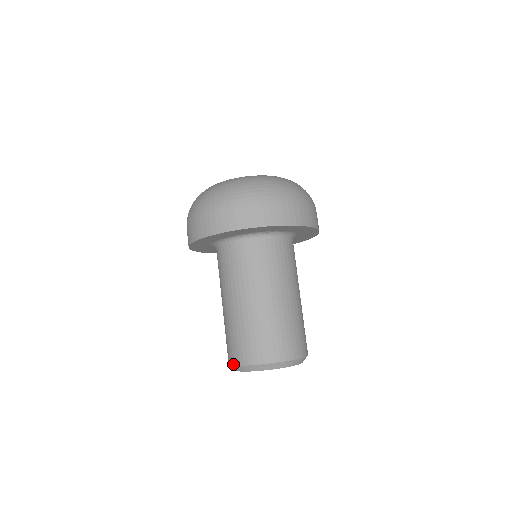
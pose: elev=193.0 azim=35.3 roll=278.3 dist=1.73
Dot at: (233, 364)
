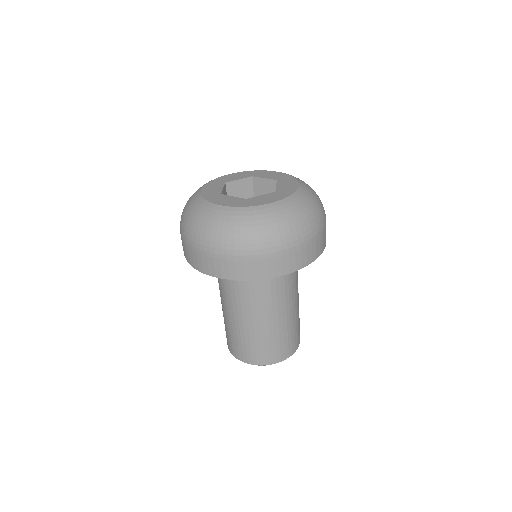
Dot at: (229, 349)
